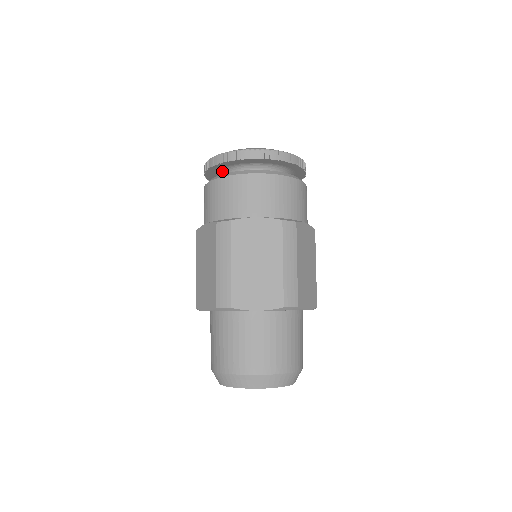
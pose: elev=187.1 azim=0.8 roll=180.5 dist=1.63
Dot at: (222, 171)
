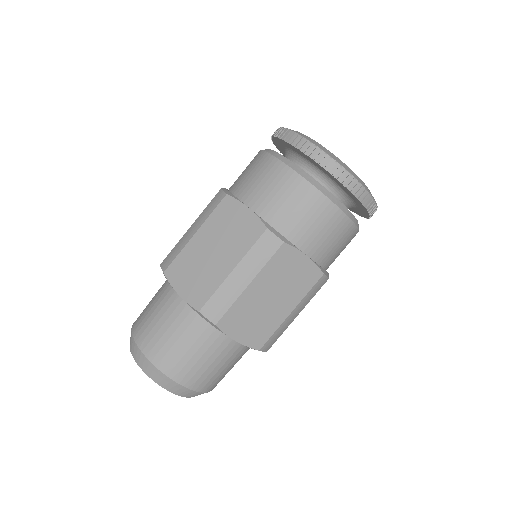
Dot at: (284, 150)
